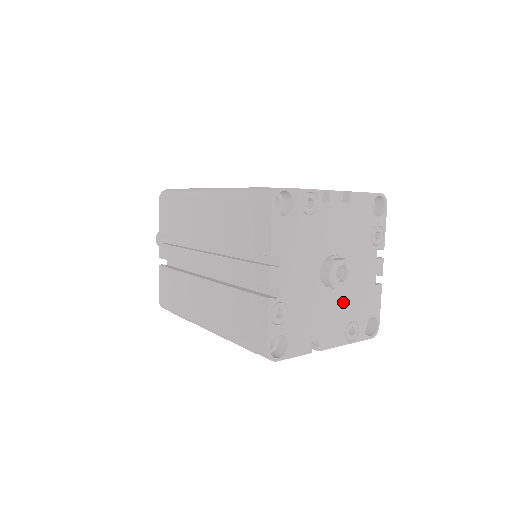
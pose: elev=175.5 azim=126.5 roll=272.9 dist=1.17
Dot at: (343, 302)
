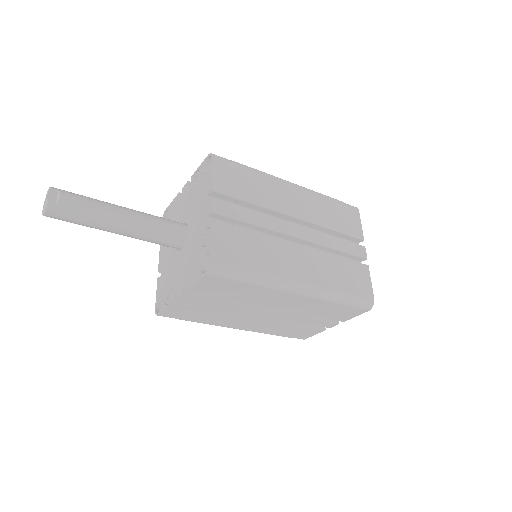
Dot at: occluded
